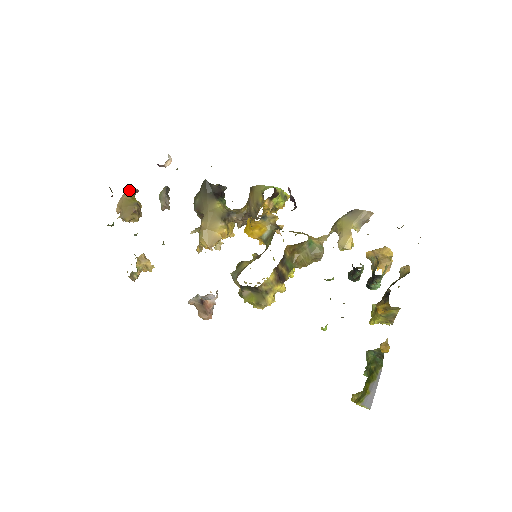
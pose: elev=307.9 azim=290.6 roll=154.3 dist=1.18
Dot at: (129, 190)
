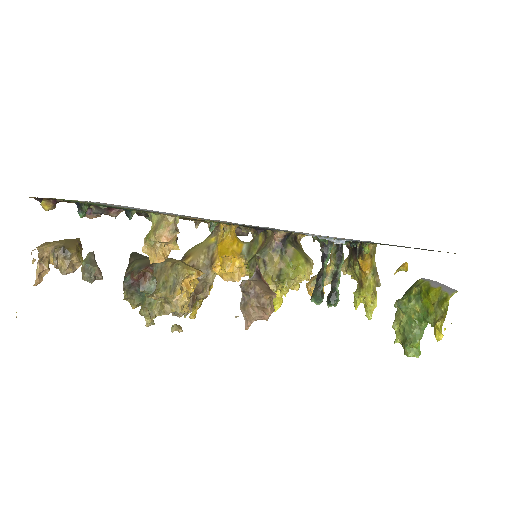
Dot at: occluded
